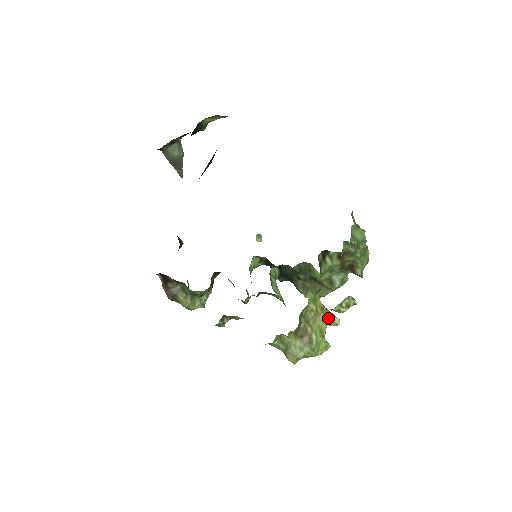
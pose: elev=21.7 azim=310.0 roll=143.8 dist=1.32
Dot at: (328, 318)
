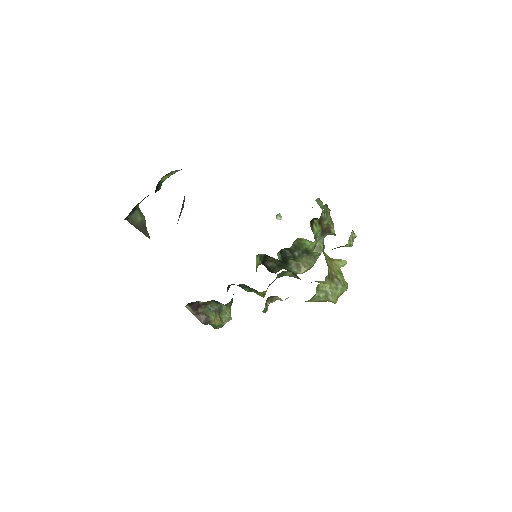
Dot at: (338, 262)
